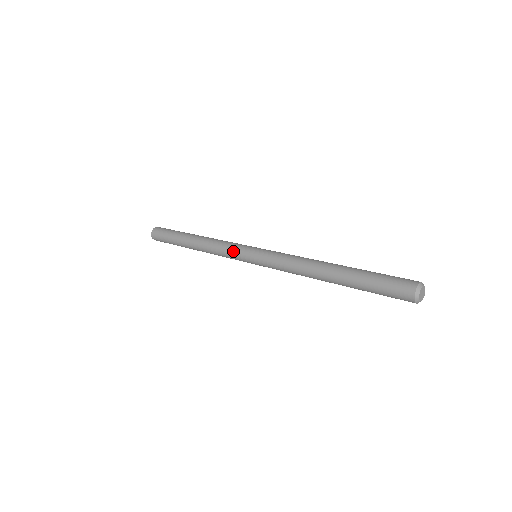
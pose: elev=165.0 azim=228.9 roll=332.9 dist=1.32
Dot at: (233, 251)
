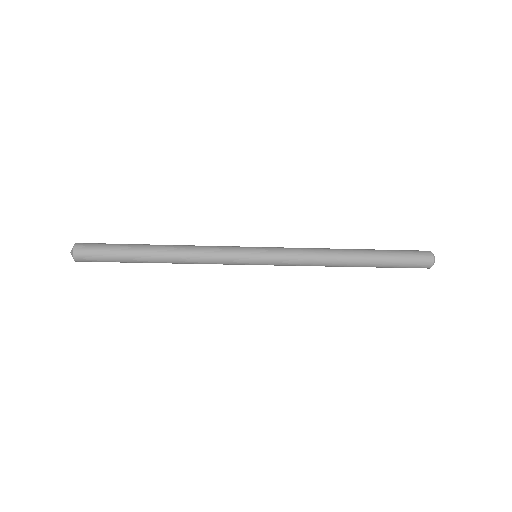
Dot at: (230, 258)
